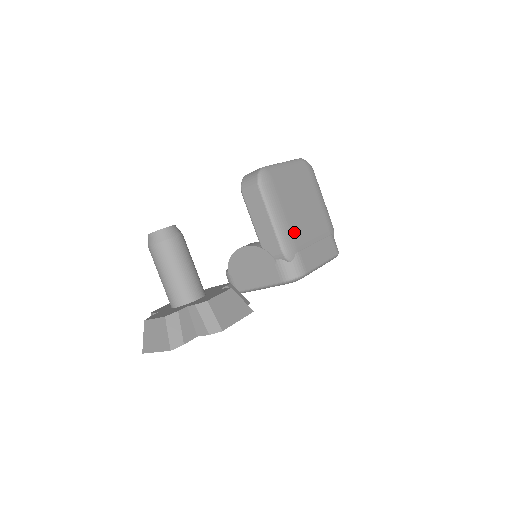
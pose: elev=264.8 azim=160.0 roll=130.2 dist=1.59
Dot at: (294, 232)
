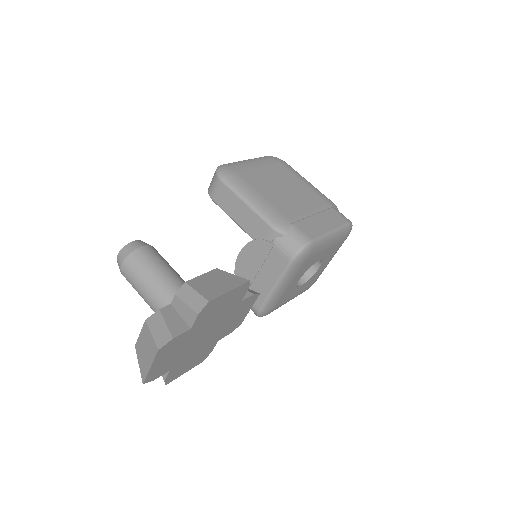
Dot at: (279, 208)
